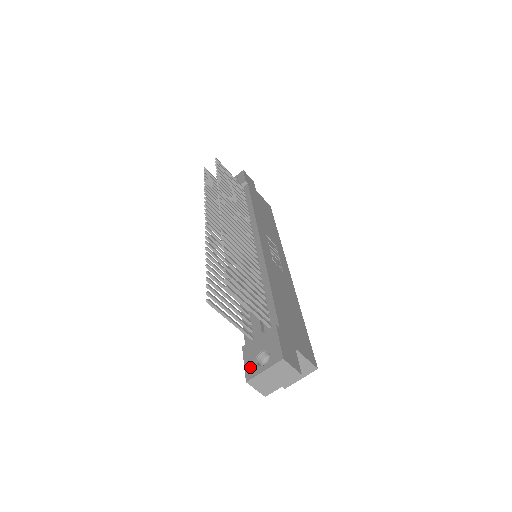
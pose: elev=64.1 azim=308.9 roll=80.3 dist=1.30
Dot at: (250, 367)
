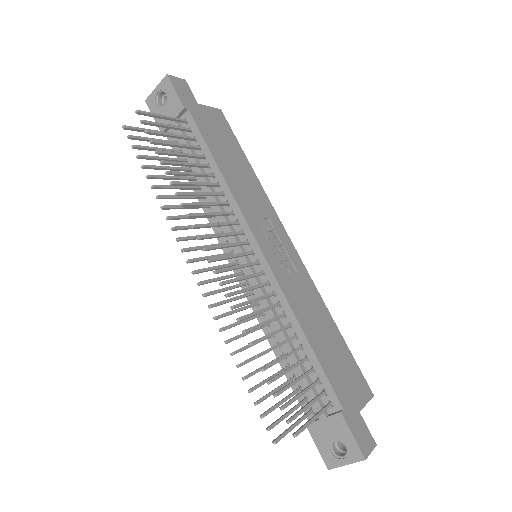
Dot at: (327, 455)
